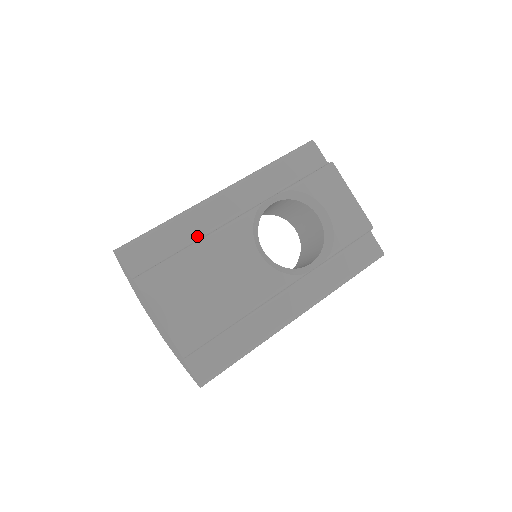
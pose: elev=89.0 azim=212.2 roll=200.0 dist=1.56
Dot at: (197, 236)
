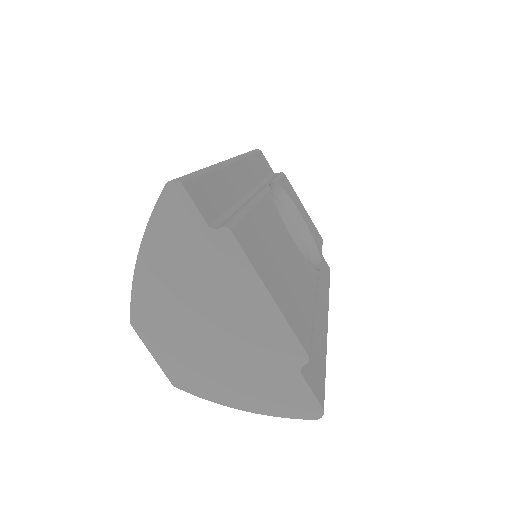
Dot at: (238, 199)
